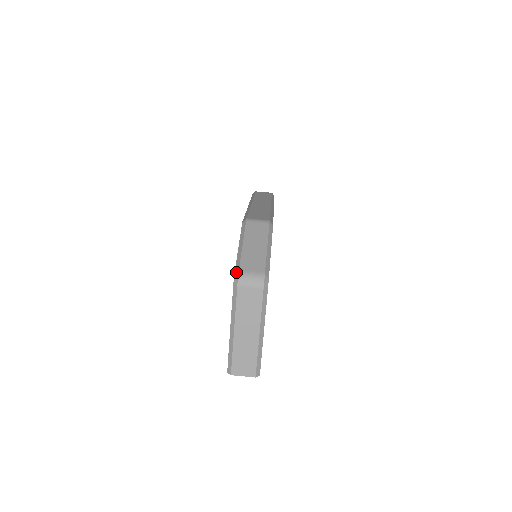
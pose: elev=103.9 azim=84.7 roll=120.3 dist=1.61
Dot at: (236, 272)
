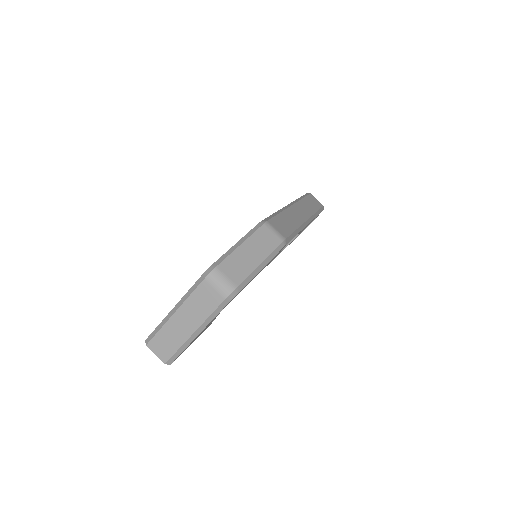
Dot at: (213, 265)
